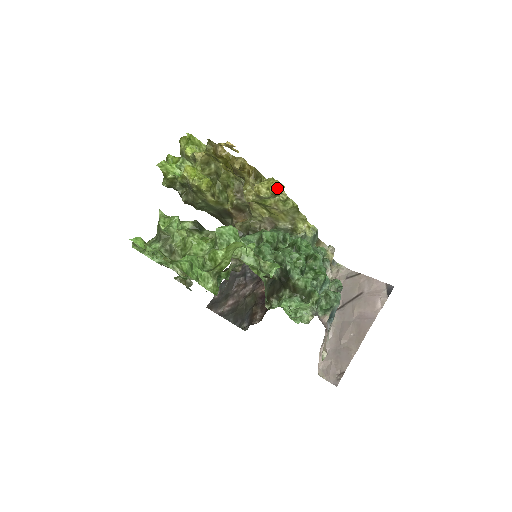
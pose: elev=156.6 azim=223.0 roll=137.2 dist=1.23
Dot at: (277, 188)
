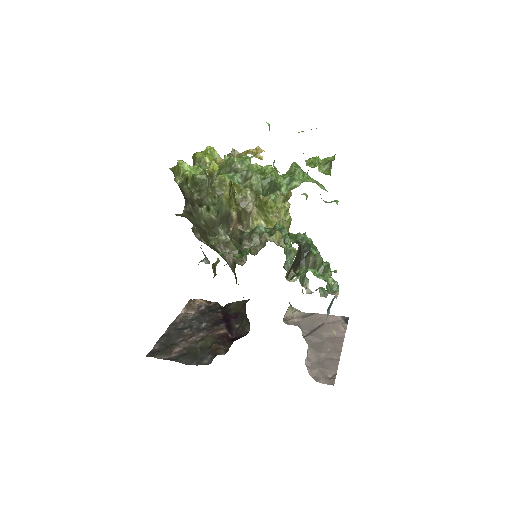
Dot at: (290, 191)
